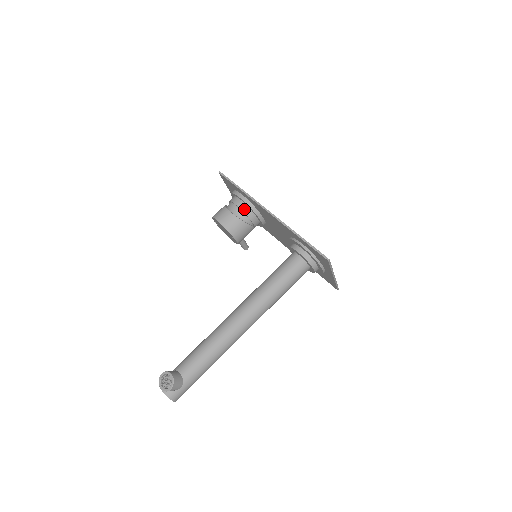
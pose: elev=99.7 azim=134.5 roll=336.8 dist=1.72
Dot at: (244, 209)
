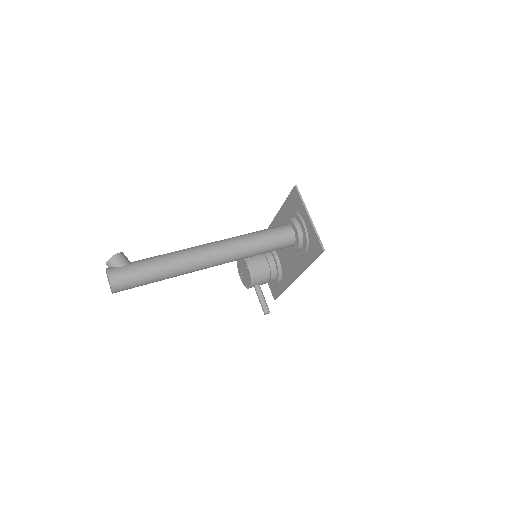
Dot at: occluded
